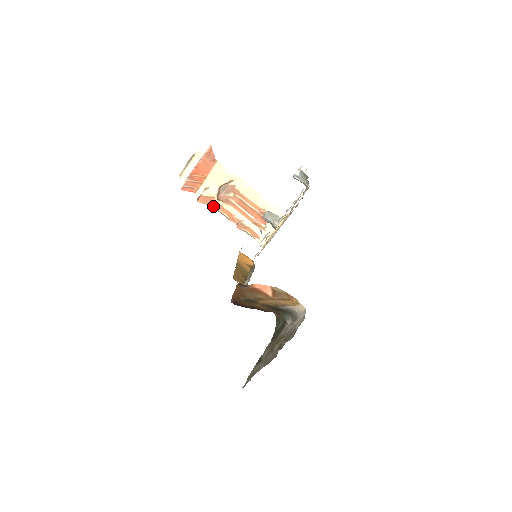
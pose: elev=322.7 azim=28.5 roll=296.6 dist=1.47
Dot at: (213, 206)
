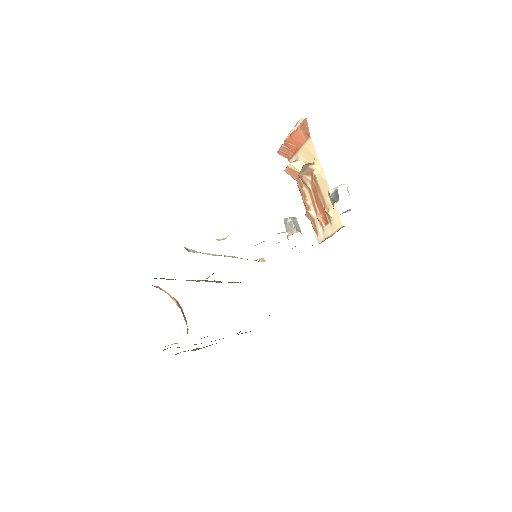
Dot at: (297, 181)
